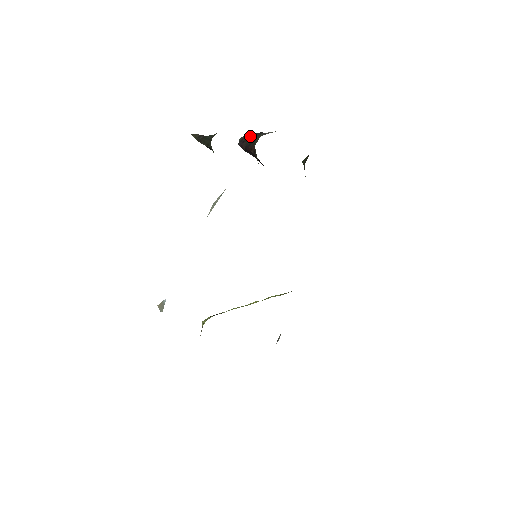
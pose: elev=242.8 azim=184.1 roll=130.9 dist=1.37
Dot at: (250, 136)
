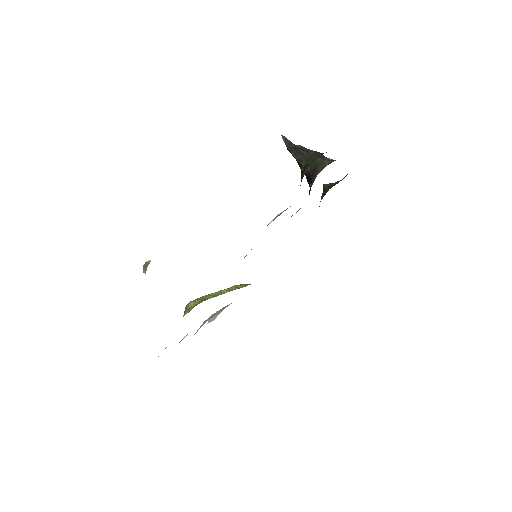
Dot at: (310, 151)
